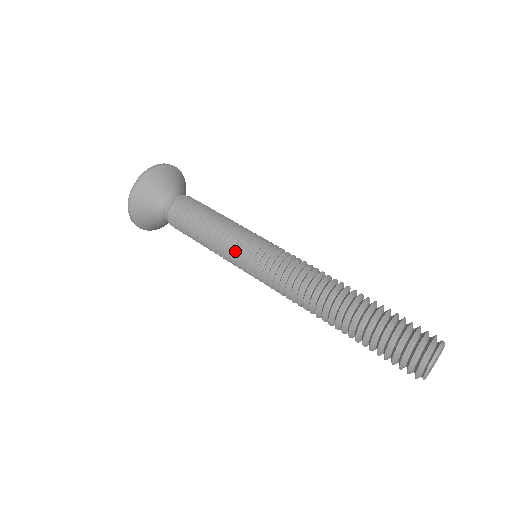
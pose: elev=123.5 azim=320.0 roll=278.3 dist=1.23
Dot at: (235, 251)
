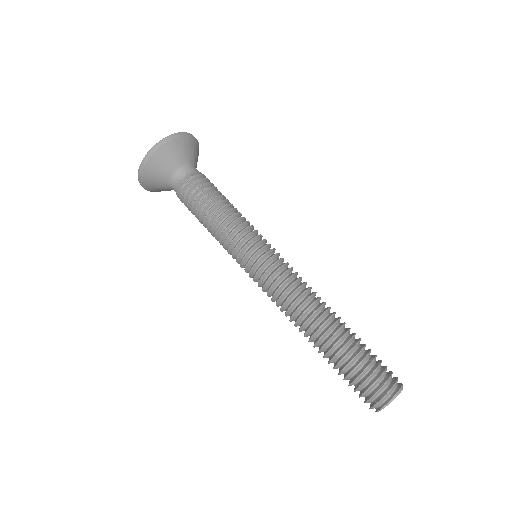
Dot at: (238, 249)
